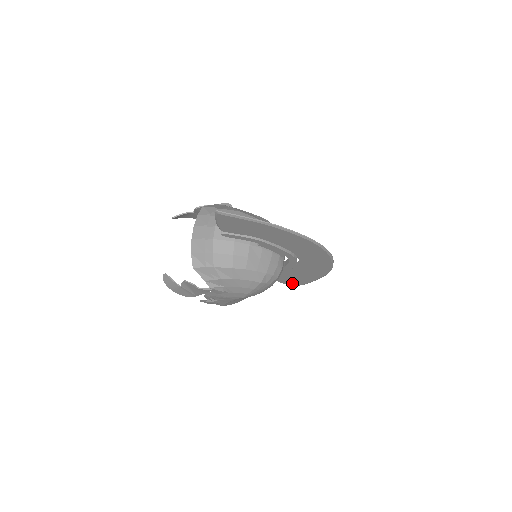
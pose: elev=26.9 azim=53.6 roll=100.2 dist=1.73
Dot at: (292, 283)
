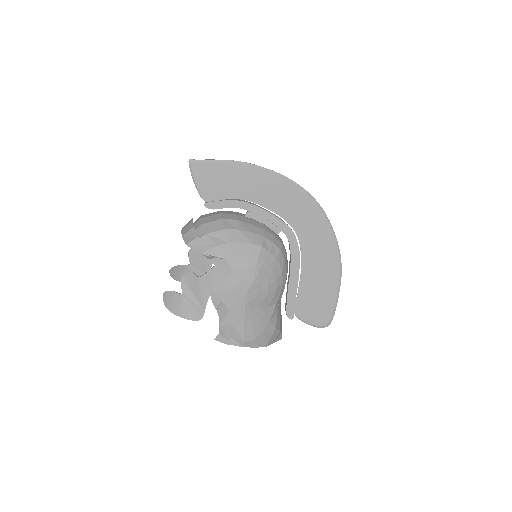
Dot at: (320, 317)
